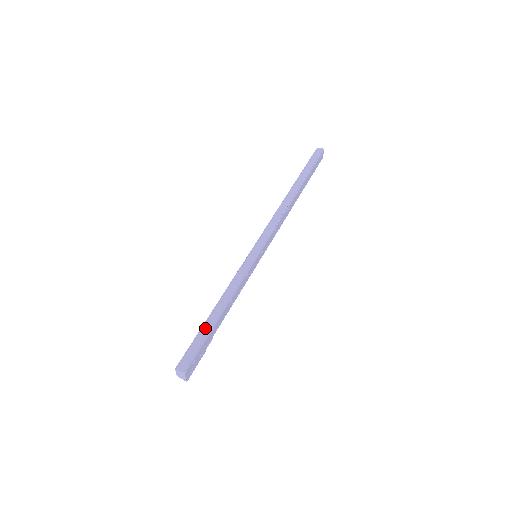
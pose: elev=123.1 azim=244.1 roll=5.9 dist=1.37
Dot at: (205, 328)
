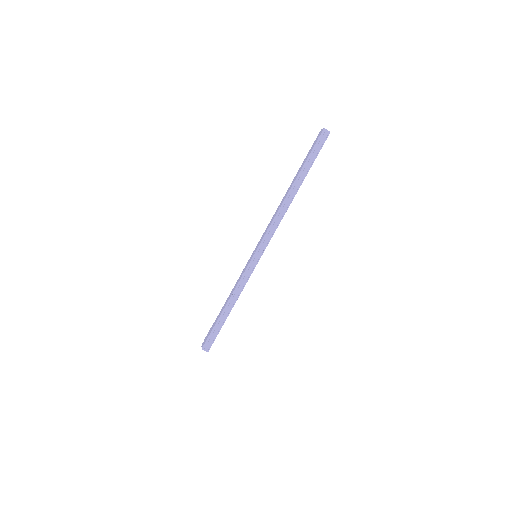
Dot at: (219, 323)
